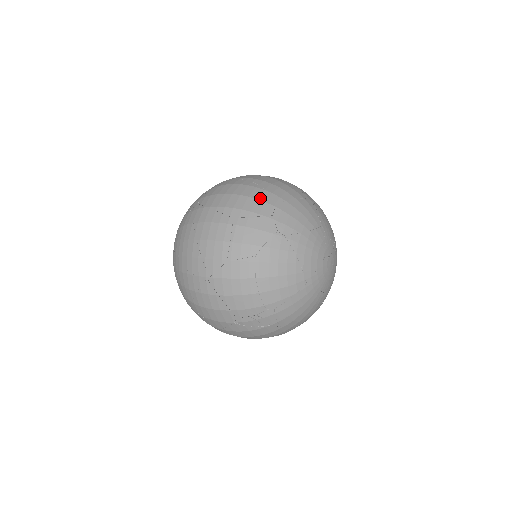
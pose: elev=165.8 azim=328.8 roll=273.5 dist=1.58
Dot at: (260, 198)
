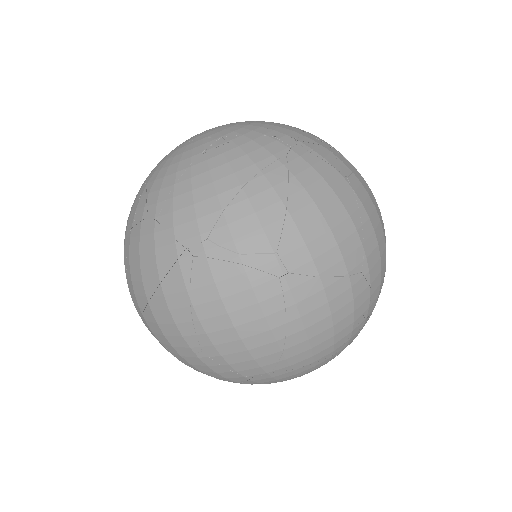
Dot at: (260, 360)
